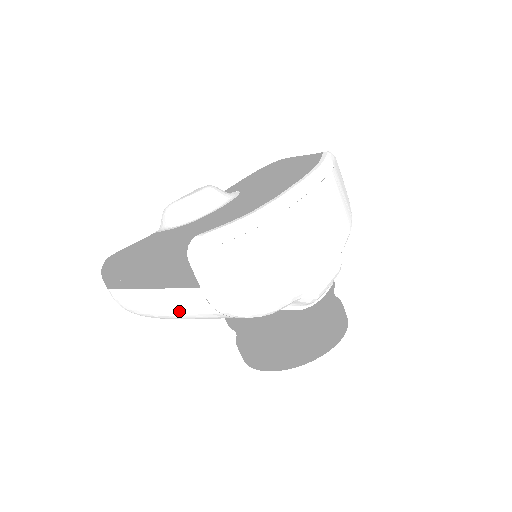
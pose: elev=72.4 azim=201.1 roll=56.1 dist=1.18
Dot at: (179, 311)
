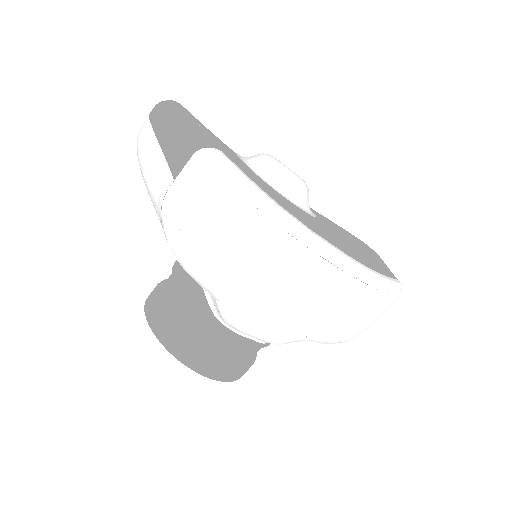
Dot at: (150, 179)
